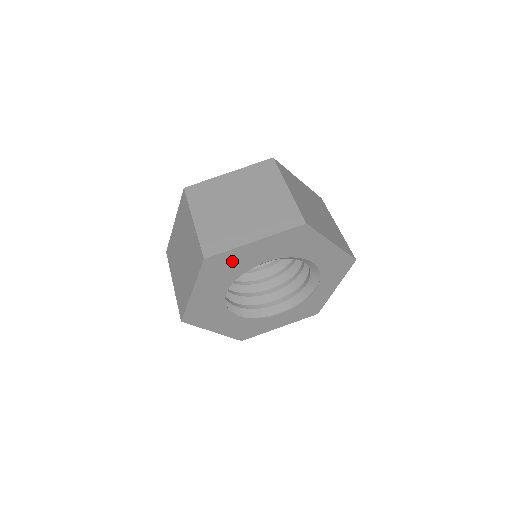
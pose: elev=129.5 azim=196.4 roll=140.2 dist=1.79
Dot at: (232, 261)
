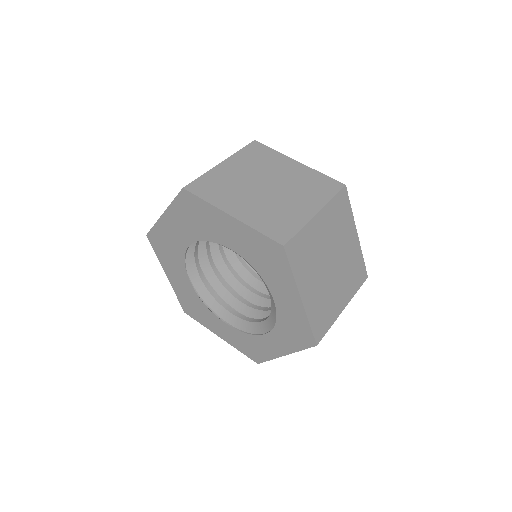
Dot at: (204, 216)
